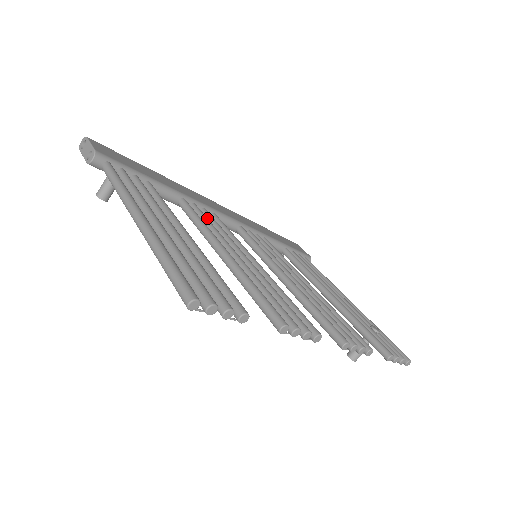
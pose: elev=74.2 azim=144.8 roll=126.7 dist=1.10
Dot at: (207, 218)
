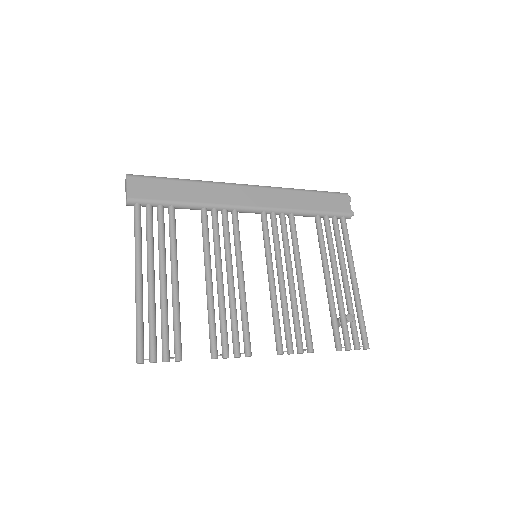
Dot at: (217, 229)
